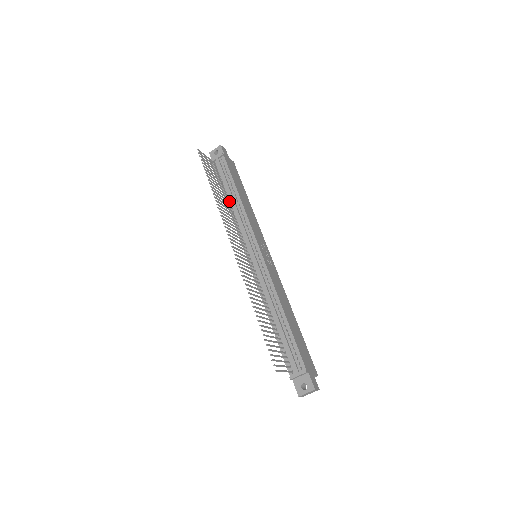
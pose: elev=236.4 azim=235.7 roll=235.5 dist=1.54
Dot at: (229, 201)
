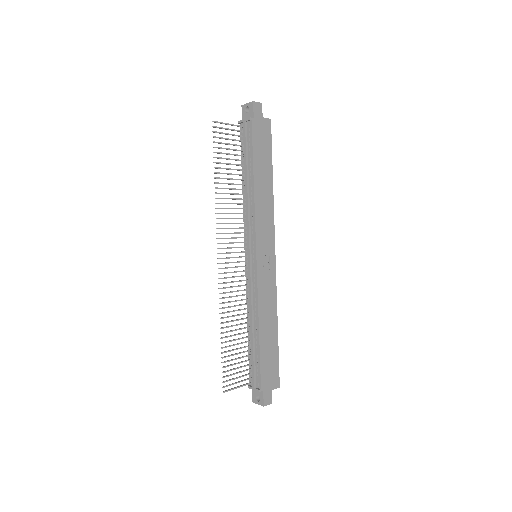
Dot at: (244, 184)
